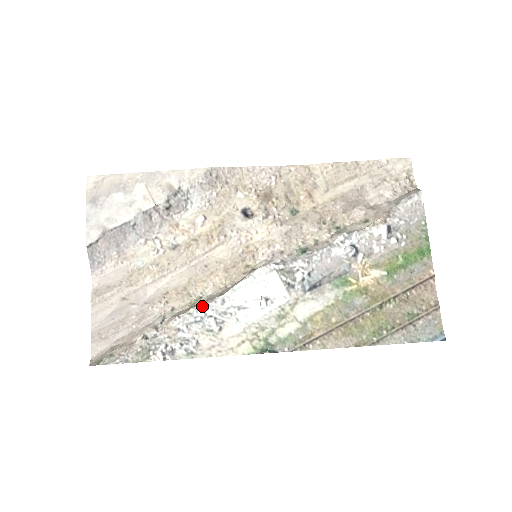
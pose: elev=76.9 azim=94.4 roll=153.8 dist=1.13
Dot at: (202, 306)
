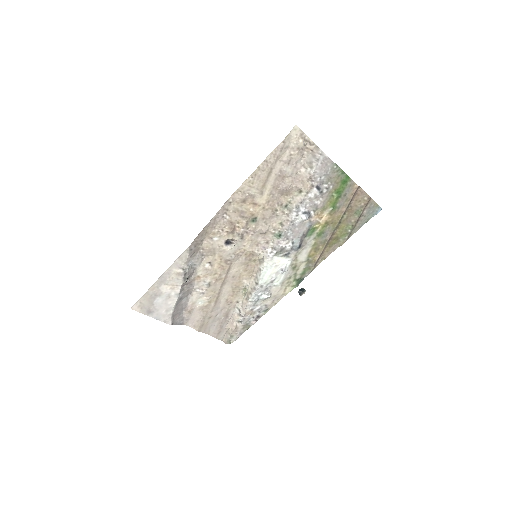
Dot at: (253, 295)
